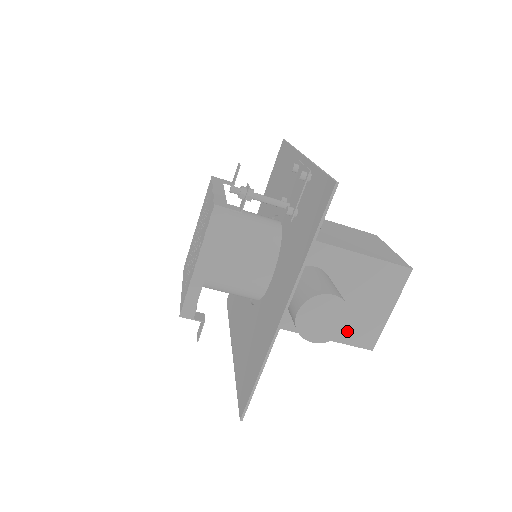
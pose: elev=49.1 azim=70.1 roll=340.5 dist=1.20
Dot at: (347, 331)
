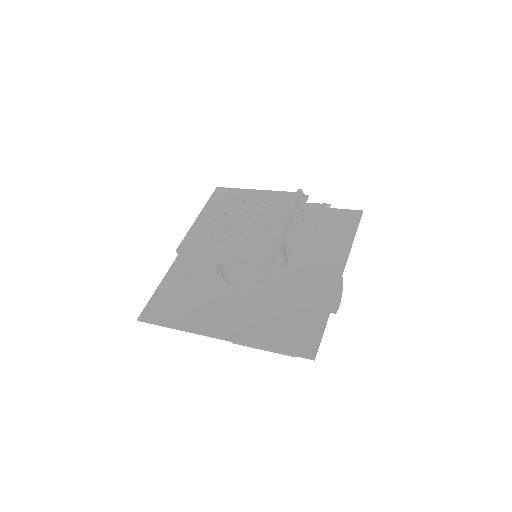
Dot at: occluded
